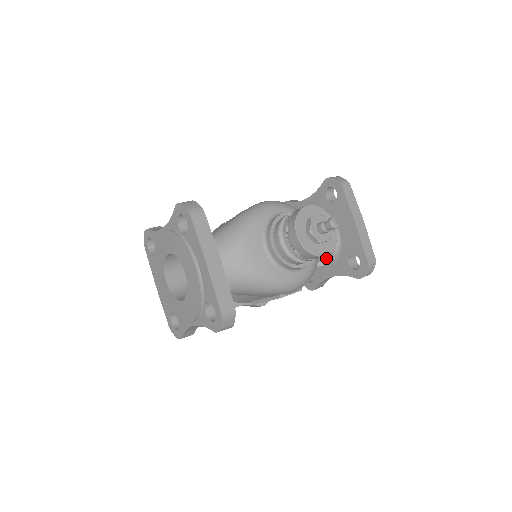
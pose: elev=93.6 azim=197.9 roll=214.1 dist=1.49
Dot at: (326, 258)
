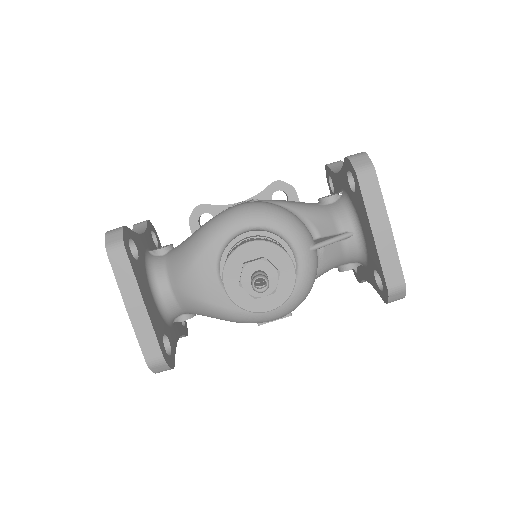
Dot at: (352, 262)
